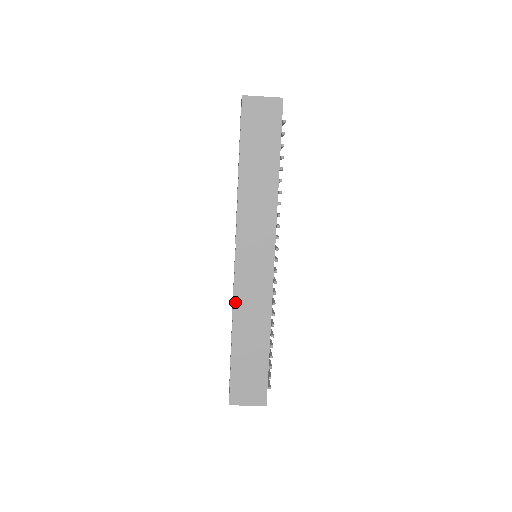
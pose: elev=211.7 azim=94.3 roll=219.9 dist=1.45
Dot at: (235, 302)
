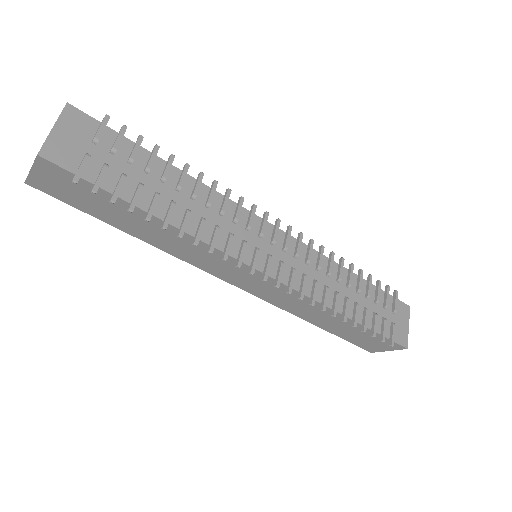
Dot at: (280, 307)
